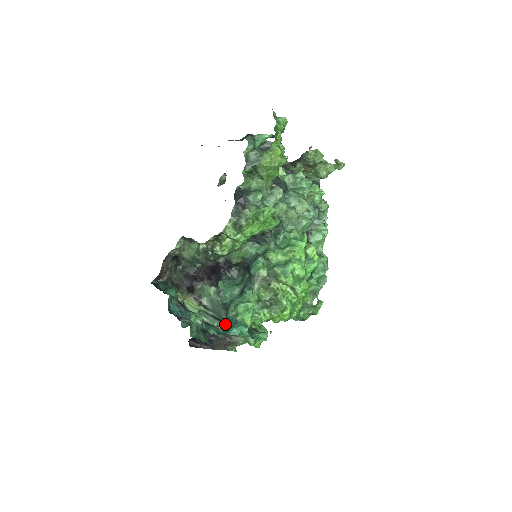
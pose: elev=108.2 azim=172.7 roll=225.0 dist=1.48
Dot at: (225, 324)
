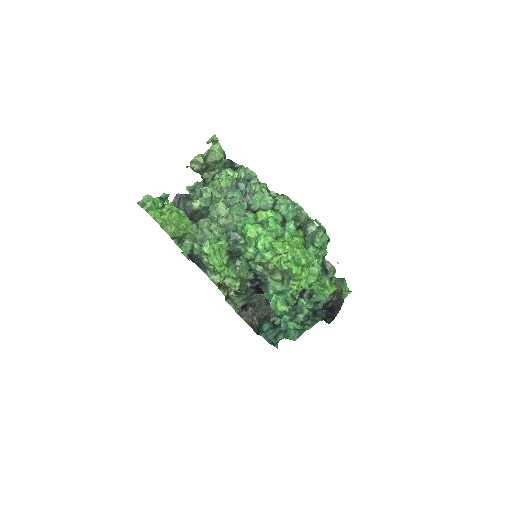
Dot at: occluded
